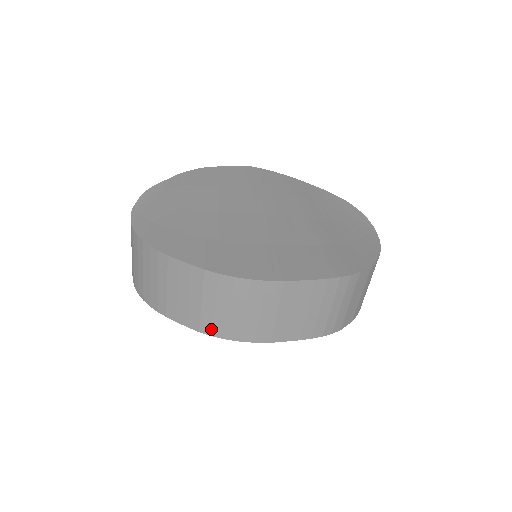
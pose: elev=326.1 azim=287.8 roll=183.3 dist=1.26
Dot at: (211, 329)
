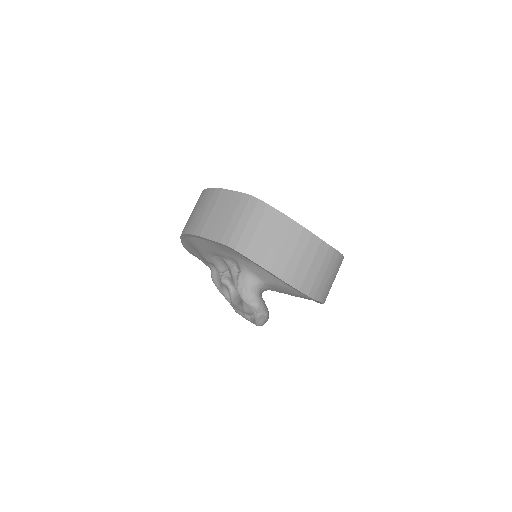
Dot at: (185, 229)
